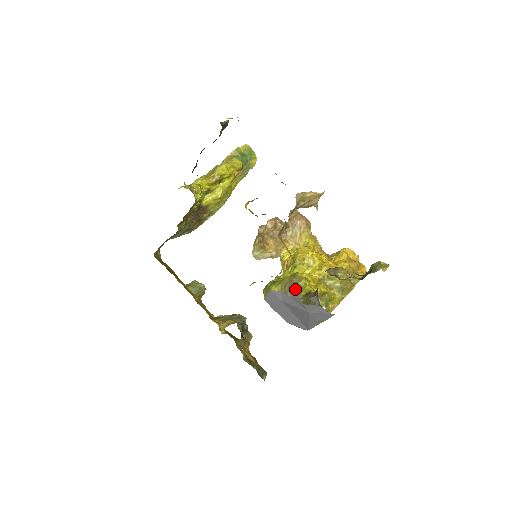
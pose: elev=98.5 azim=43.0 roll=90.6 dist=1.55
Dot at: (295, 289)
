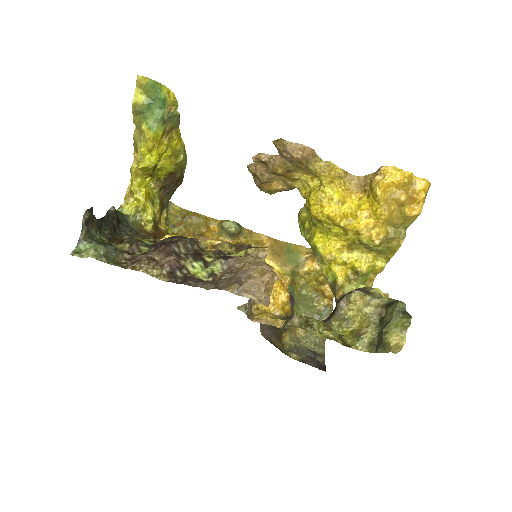
Dot at: occluded
